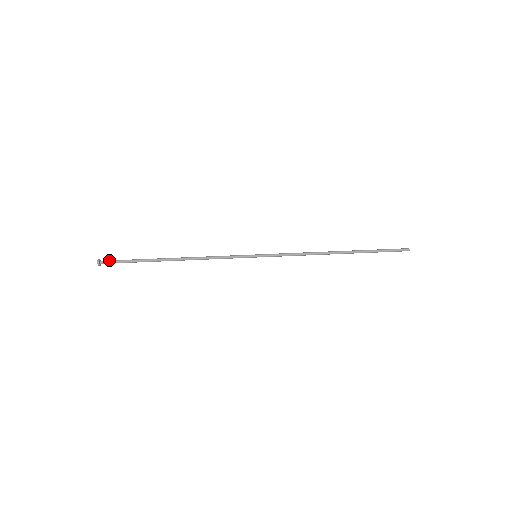
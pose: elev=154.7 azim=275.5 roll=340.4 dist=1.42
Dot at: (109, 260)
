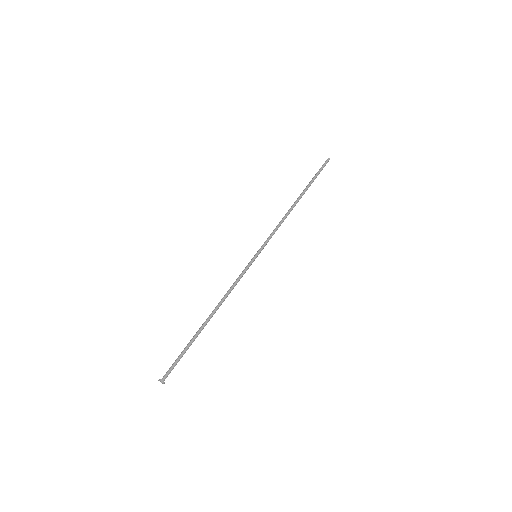
Dot at: (167, 371)
